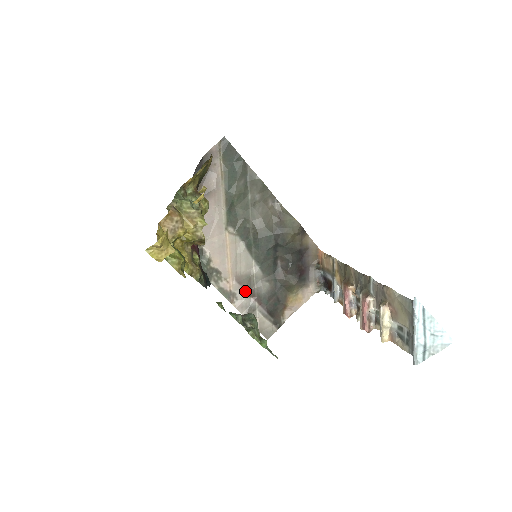
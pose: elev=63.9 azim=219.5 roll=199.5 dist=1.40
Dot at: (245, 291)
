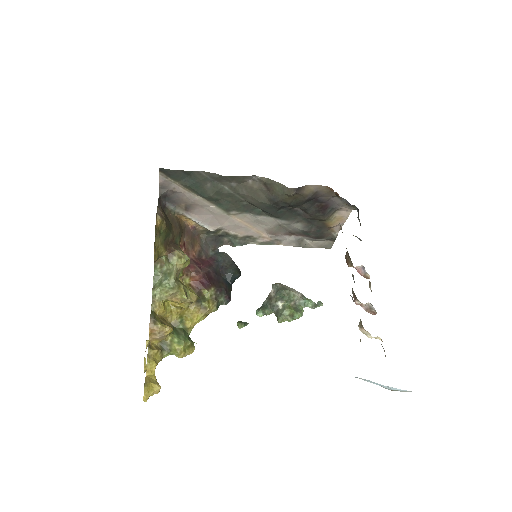
Dot at: (283, 236)
